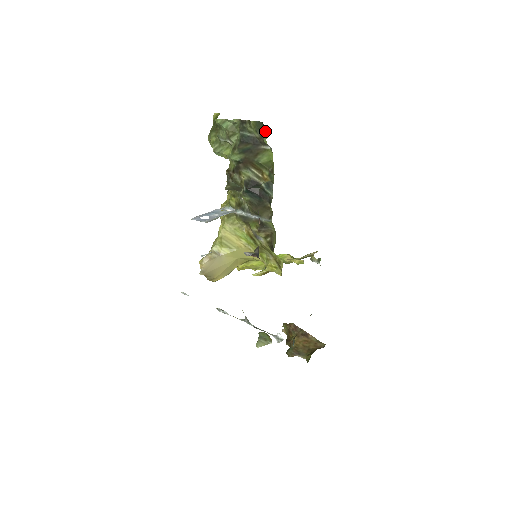
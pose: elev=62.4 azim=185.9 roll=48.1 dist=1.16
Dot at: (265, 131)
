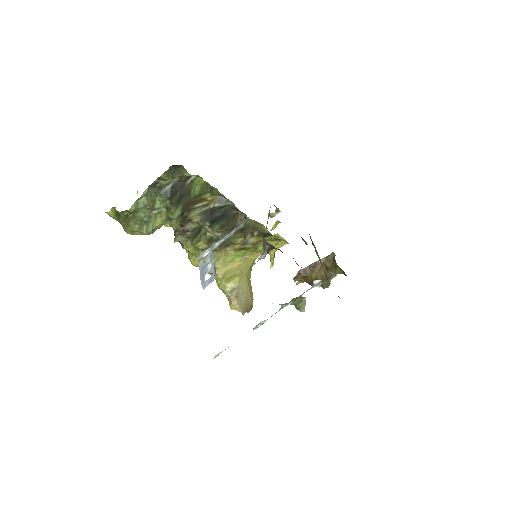
Dot at: (180, 169)
